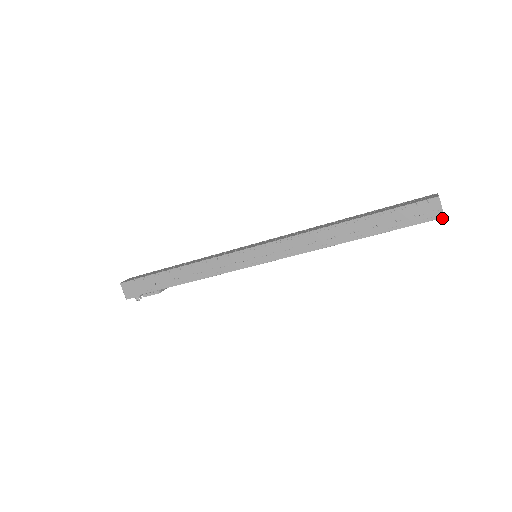
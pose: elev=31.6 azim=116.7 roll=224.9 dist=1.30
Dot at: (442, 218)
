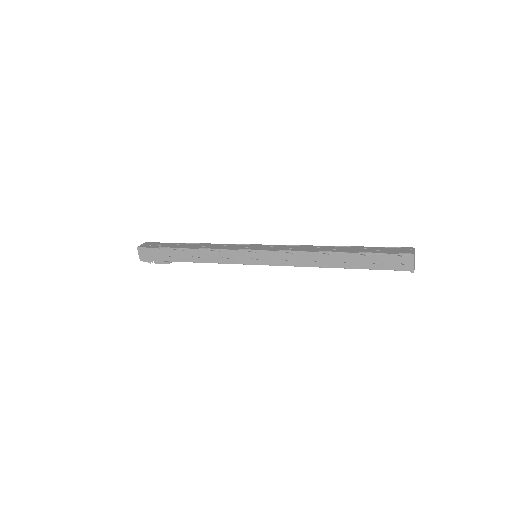
Dot at: (412, 271)
